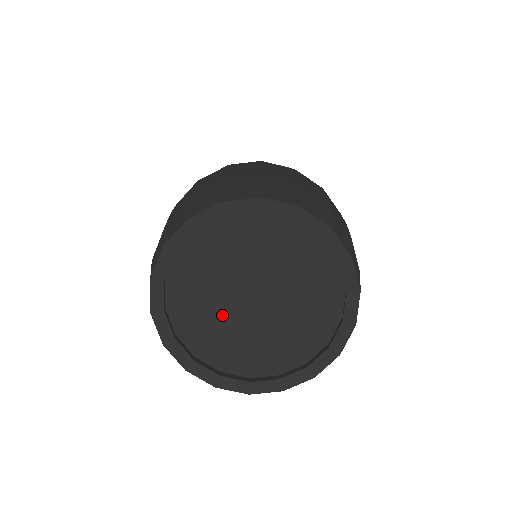
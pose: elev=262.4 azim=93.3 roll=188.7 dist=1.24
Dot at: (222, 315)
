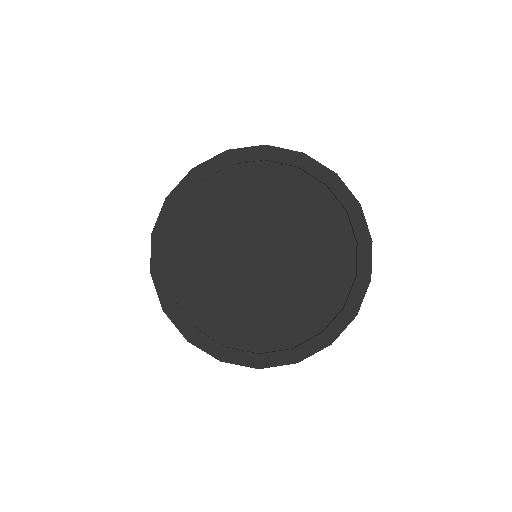
Dot at: (227, 278)
